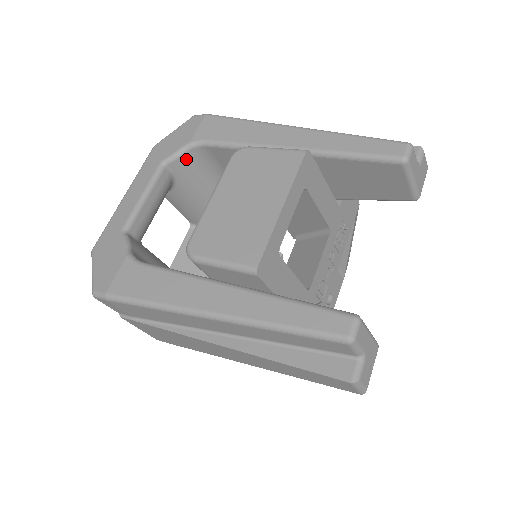
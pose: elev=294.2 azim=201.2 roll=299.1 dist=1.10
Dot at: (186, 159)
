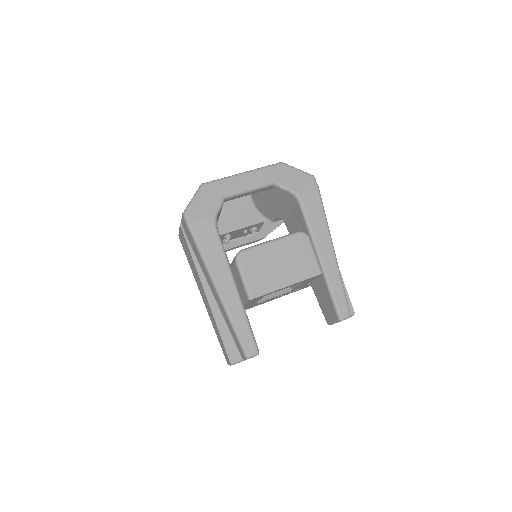
Dot at: (285, 193)
